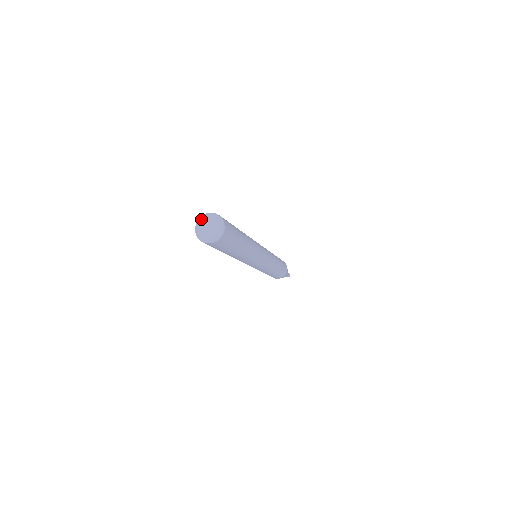
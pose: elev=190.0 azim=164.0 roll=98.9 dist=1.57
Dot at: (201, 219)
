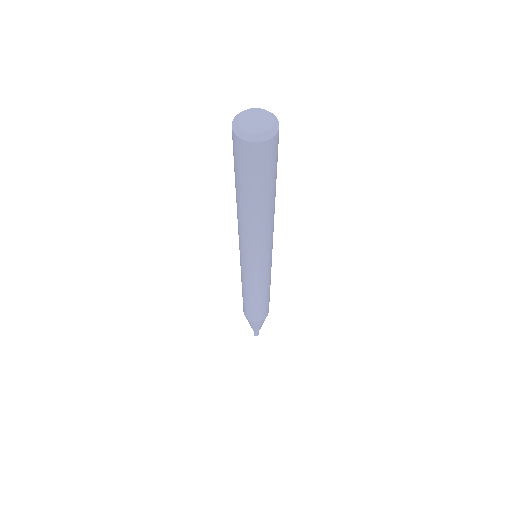
Dot at: (250, 108)
